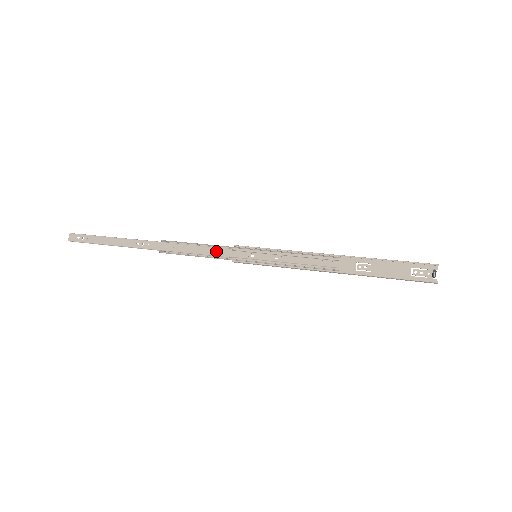
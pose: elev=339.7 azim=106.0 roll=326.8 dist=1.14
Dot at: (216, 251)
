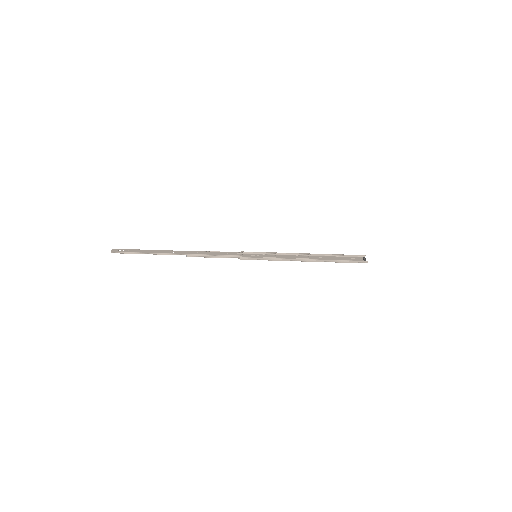
Dot at: (229, 253)
